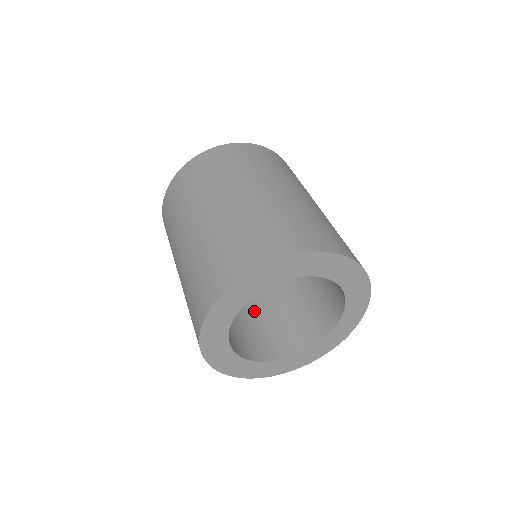
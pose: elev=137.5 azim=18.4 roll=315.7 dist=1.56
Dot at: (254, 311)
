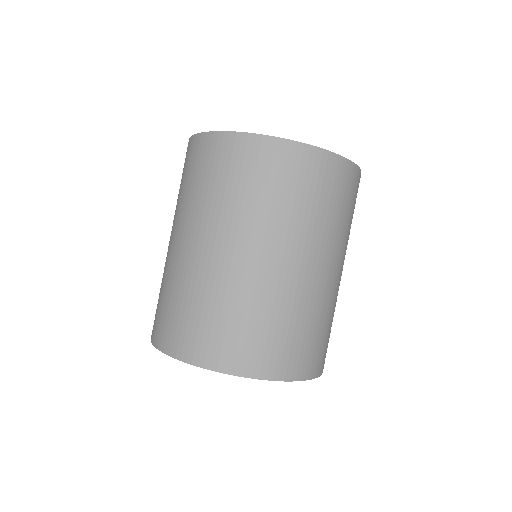
Dot at: occluded
